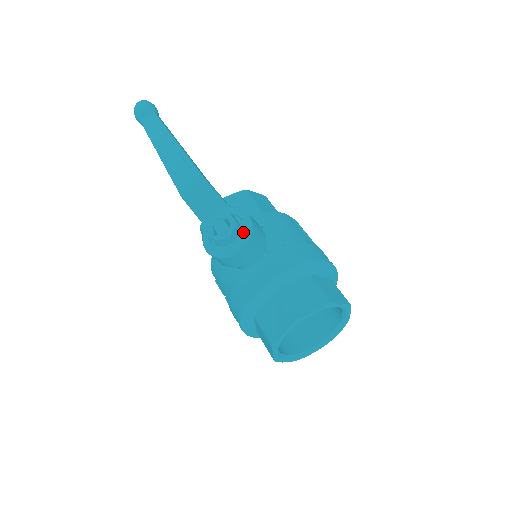
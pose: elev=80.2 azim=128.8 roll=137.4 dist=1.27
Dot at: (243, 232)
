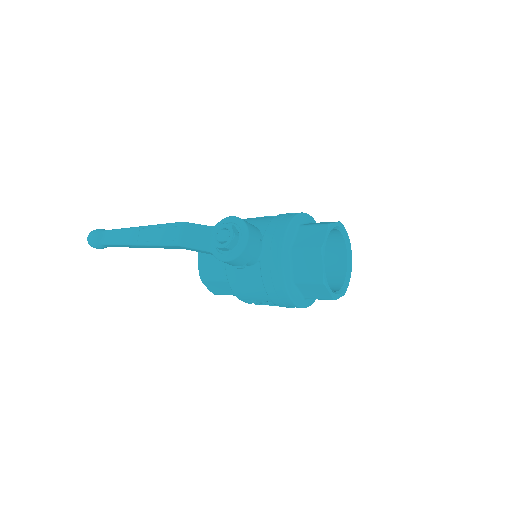
Dot at: (239, 226)
